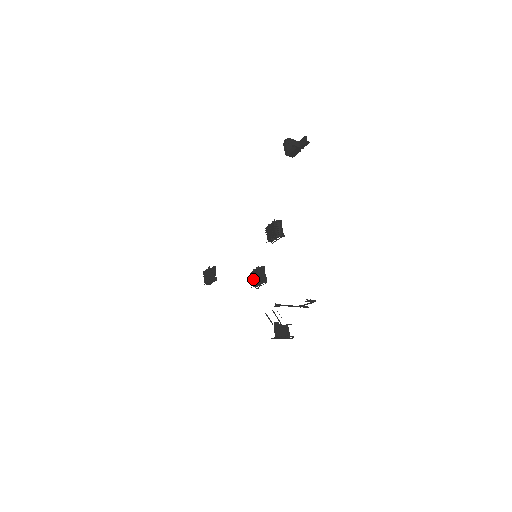
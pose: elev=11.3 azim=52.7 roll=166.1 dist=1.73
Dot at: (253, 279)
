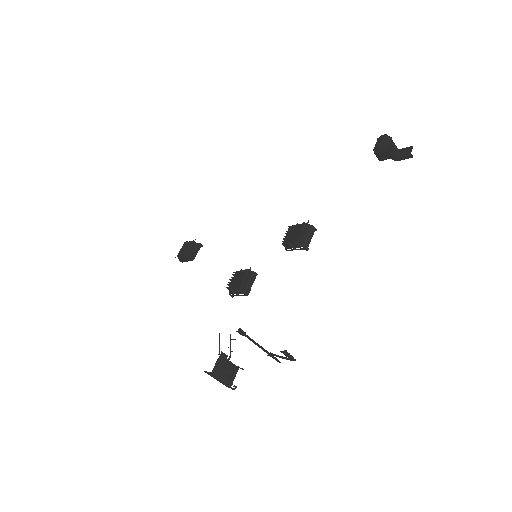
Dot at: (233, 281)
